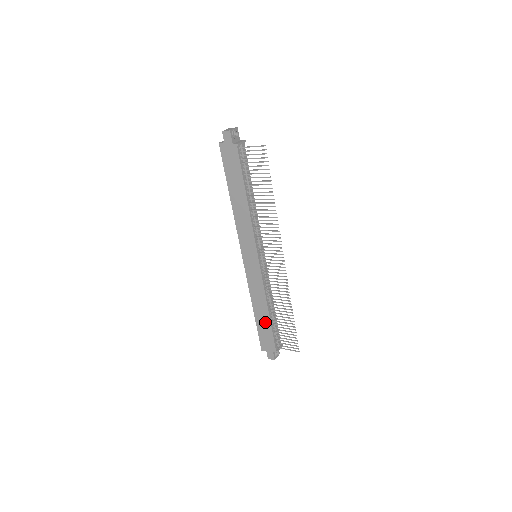
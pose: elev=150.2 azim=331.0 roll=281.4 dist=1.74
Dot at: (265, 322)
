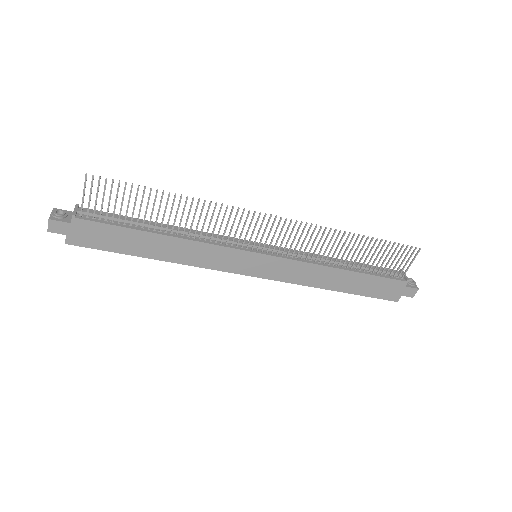
Dot at: (358, 281)
